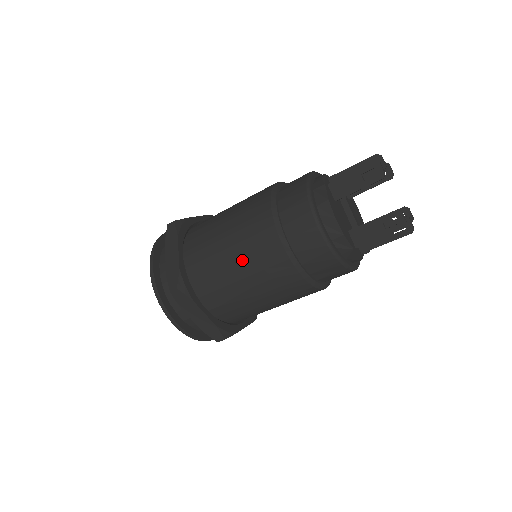
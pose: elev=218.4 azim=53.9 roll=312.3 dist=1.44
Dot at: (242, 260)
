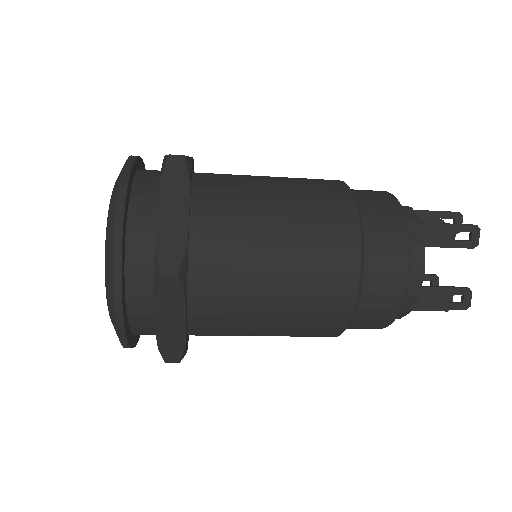
Dot at: (291, 272)
